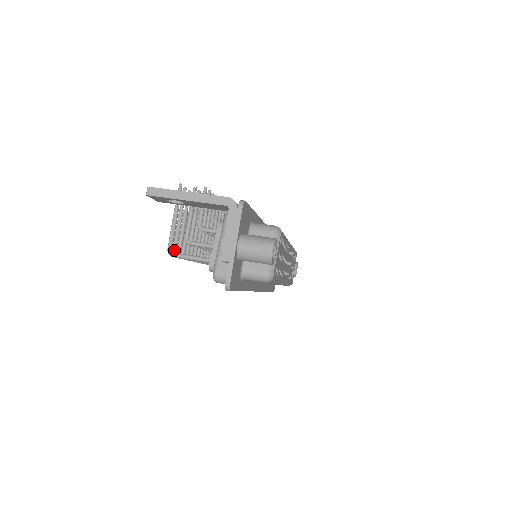
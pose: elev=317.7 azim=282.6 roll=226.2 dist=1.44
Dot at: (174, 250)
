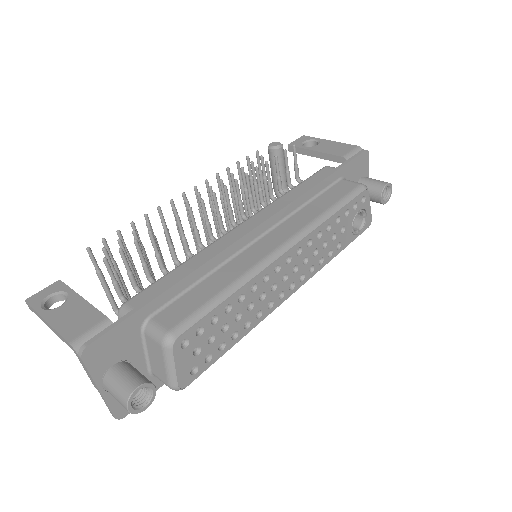
Dot at: occluded
